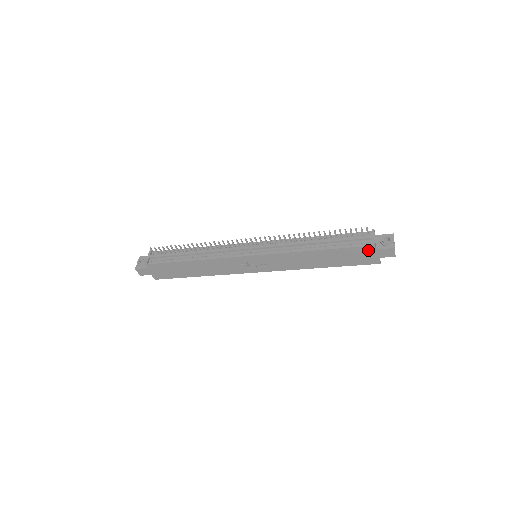
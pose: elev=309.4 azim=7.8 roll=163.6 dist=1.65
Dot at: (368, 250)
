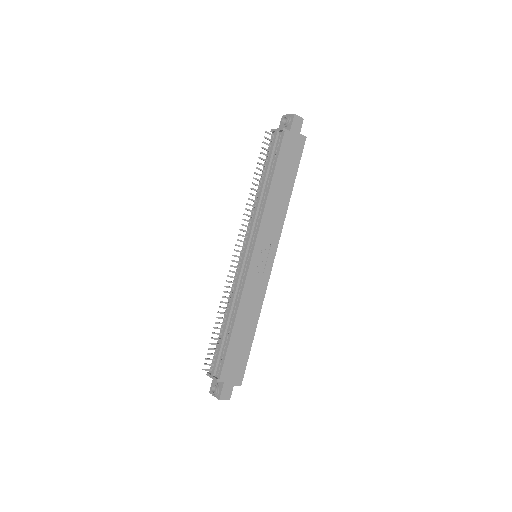
Dot at: (288, 138)
